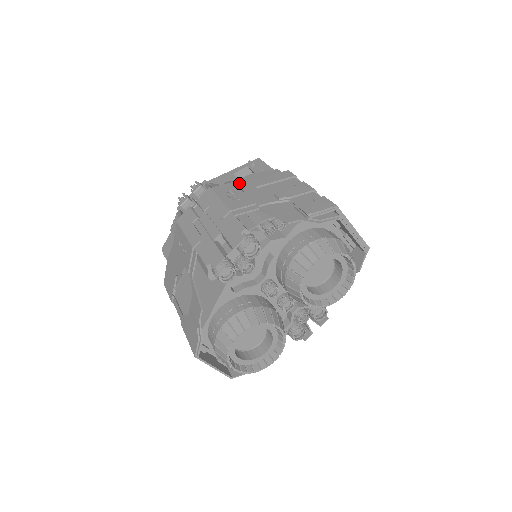
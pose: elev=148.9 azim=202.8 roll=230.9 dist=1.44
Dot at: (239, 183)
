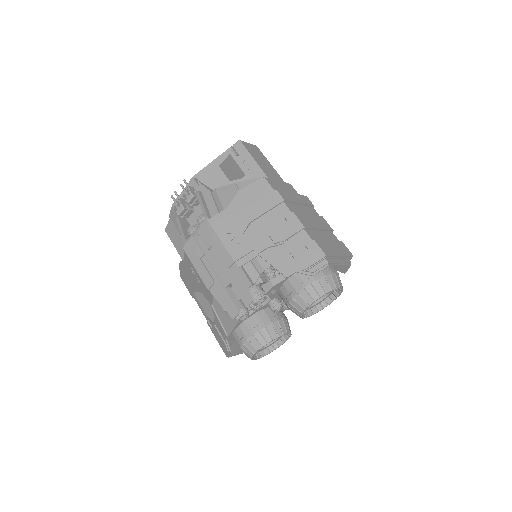
Dot at: (233, 212)
